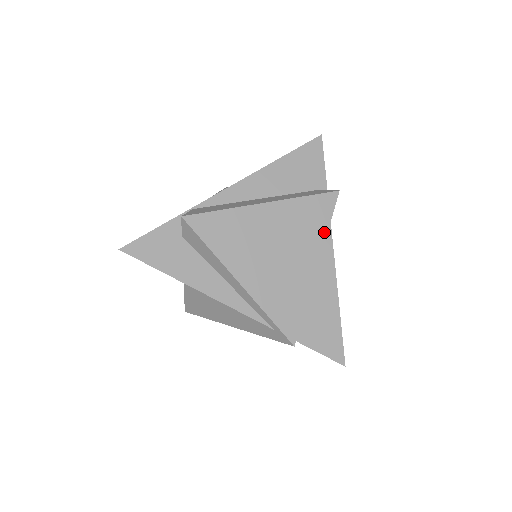
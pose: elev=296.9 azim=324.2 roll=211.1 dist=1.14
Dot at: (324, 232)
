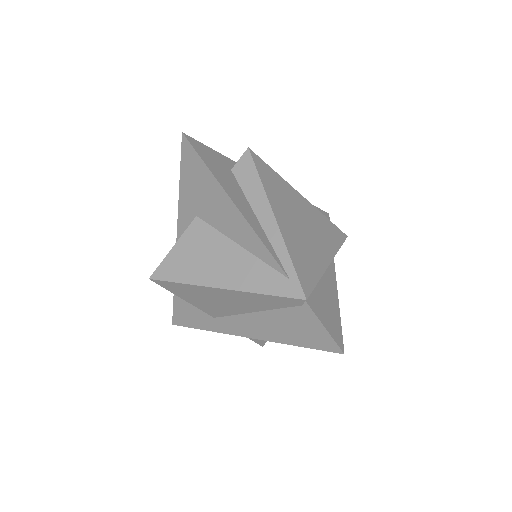
Dot at: (336, 248)
